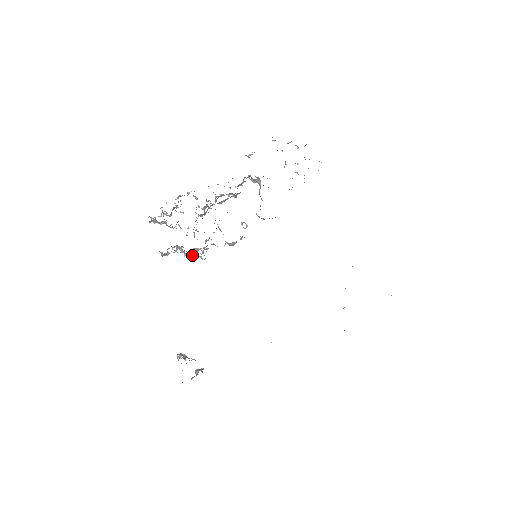
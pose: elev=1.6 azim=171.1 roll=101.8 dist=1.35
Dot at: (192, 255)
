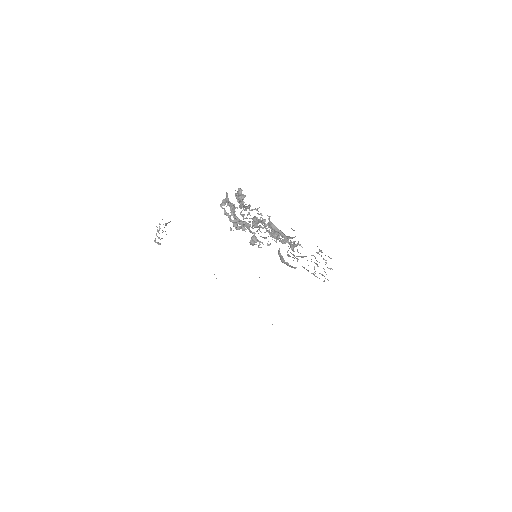
Dot at: (232, 220)
